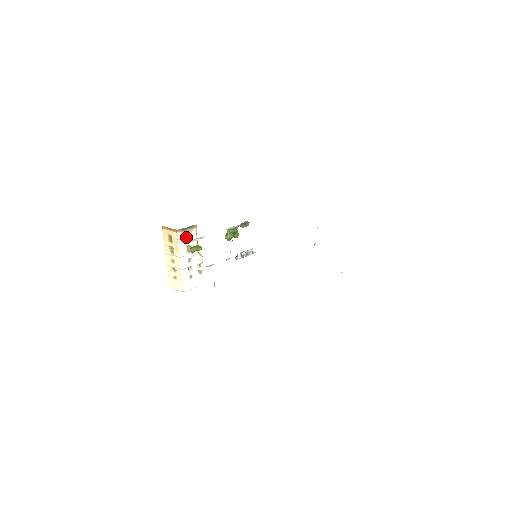
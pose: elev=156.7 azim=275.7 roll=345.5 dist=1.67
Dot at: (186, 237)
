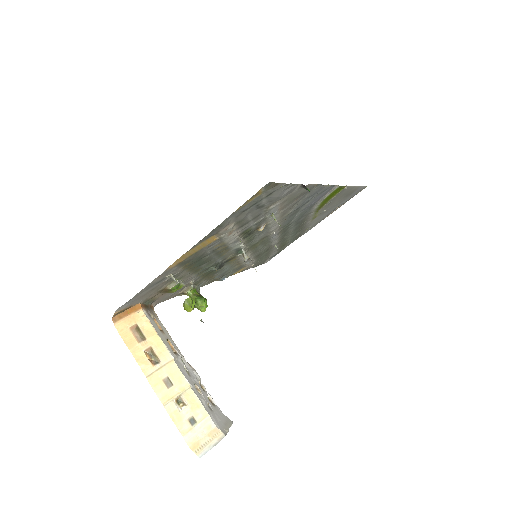
Dot at: occluded
